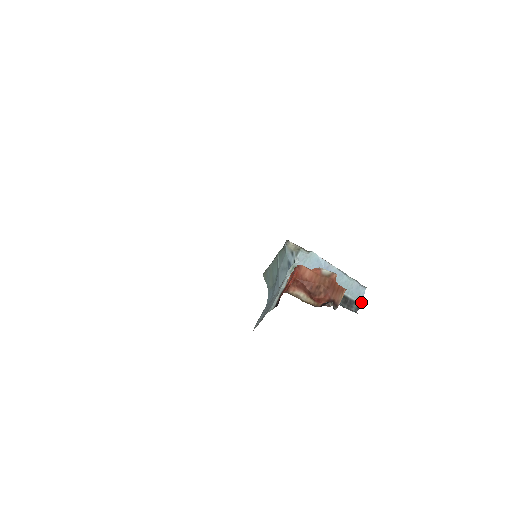
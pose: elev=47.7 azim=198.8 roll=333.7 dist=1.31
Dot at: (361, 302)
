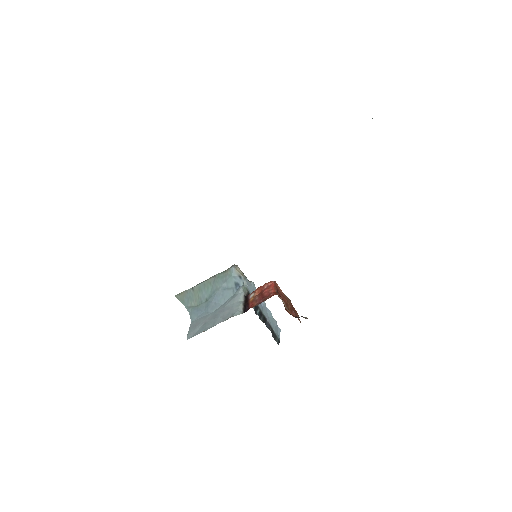
Dot at: (279, 339)
